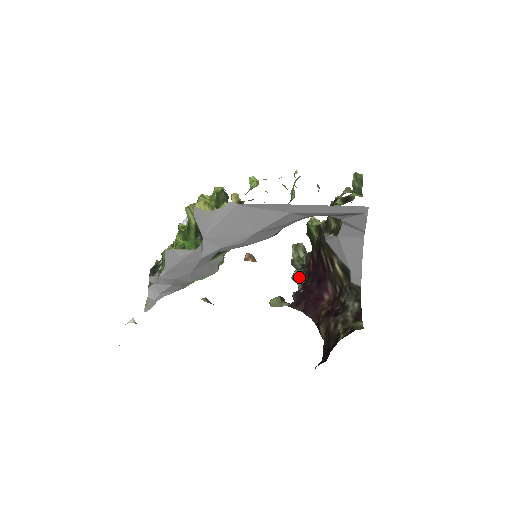
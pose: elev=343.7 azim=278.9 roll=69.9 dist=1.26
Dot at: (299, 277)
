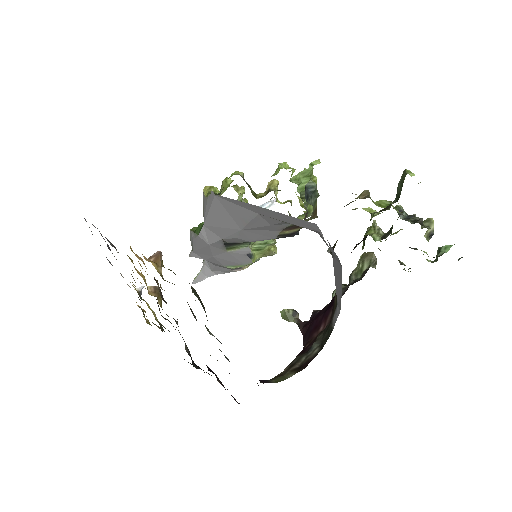
Dot at: occluded
